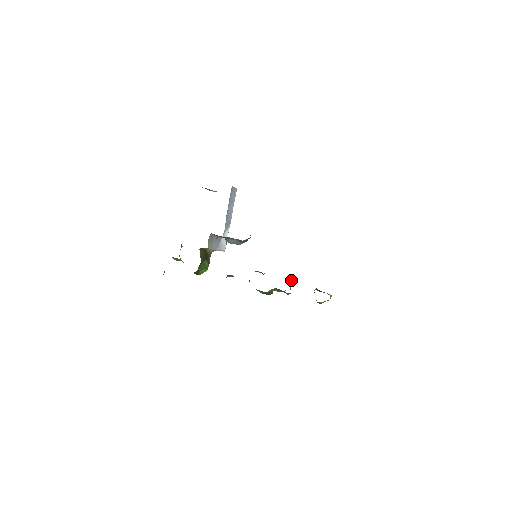
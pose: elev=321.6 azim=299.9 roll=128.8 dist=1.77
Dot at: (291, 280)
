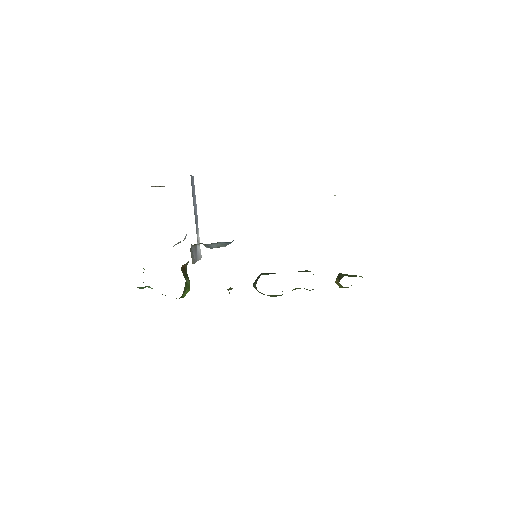
Dot at: occluded
